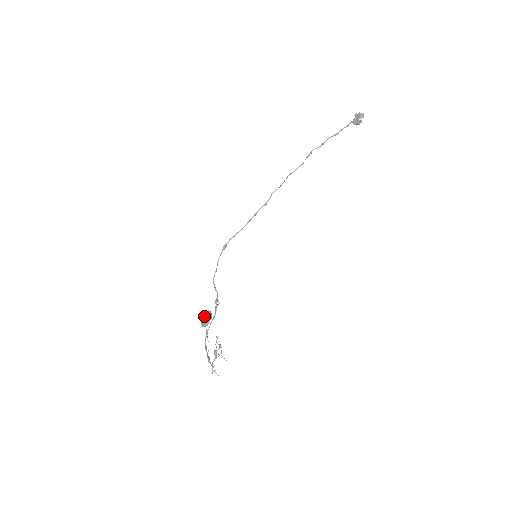
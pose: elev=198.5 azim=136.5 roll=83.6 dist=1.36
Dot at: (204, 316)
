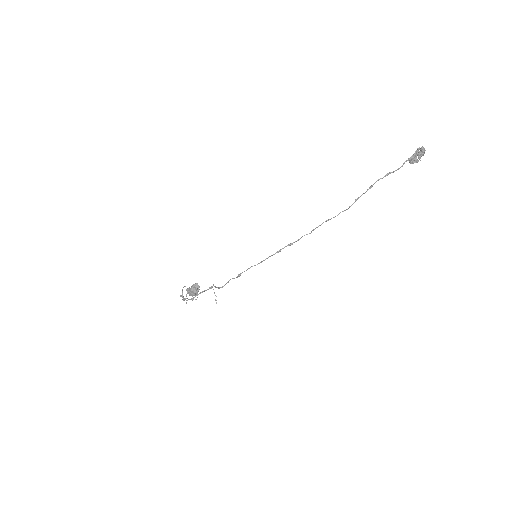
Dot at: (193, 290)
